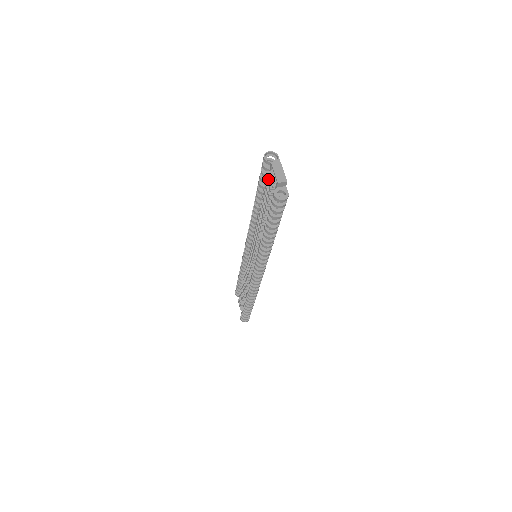
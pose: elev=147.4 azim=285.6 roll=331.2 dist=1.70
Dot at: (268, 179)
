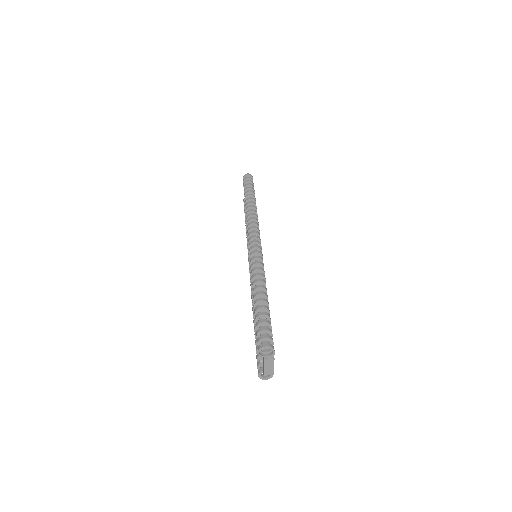
Dot at: occluded
